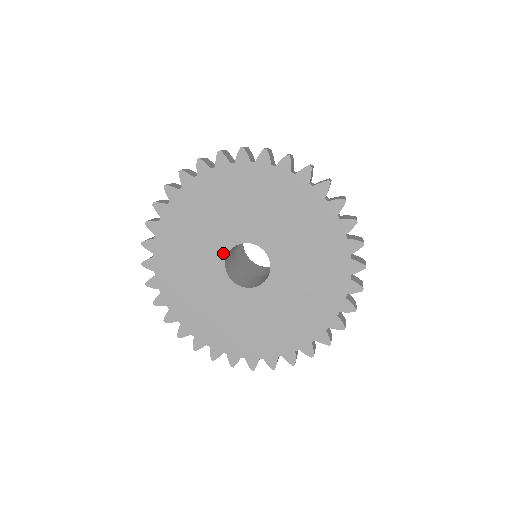
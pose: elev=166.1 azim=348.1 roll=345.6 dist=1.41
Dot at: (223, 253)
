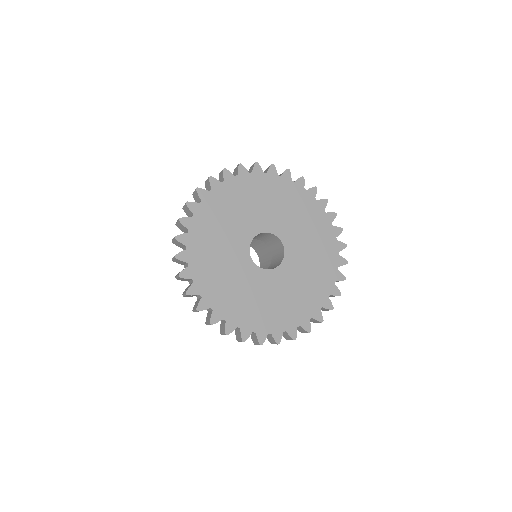
Dot at: (247, 242)
